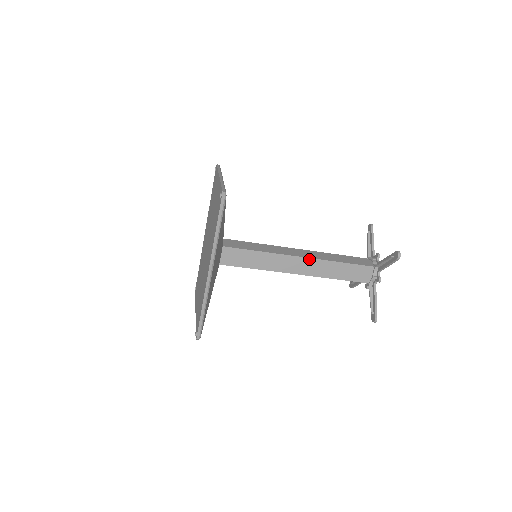
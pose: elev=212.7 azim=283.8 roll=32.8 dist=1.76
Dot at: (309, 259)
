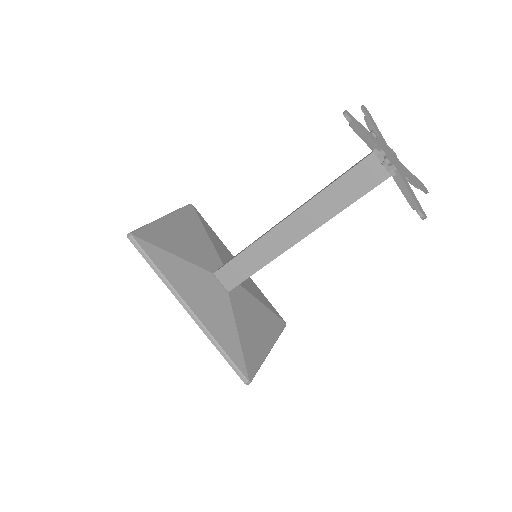
Dot at: (294, 214)
